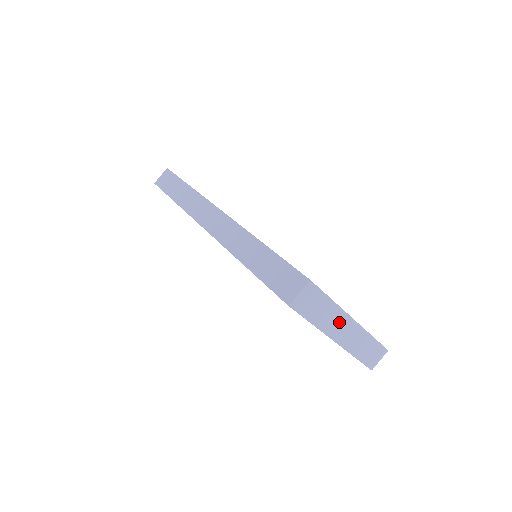
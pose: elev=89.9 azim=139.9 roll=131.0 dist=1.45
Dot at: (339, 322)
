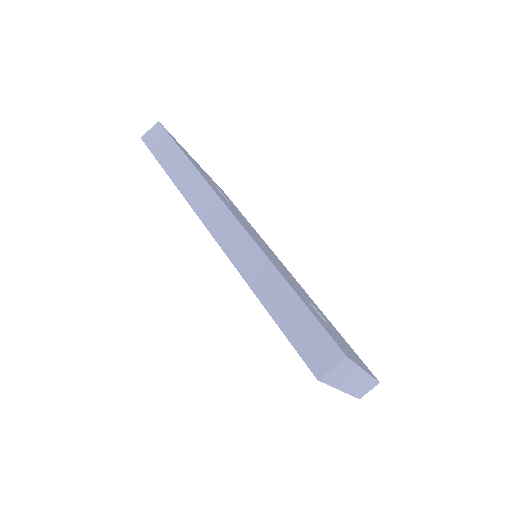
Dot at: (353, 377)
